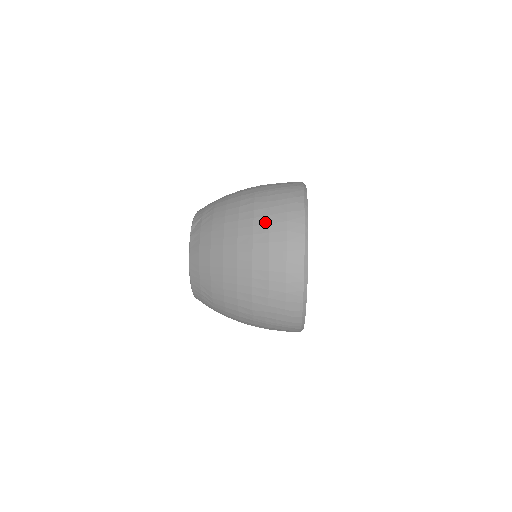
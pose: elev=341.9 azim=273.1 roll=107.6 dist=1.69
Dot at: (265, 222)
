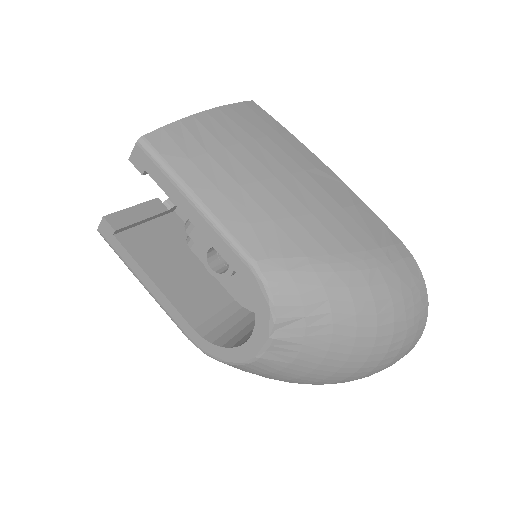
Dot at: (399, 348)
